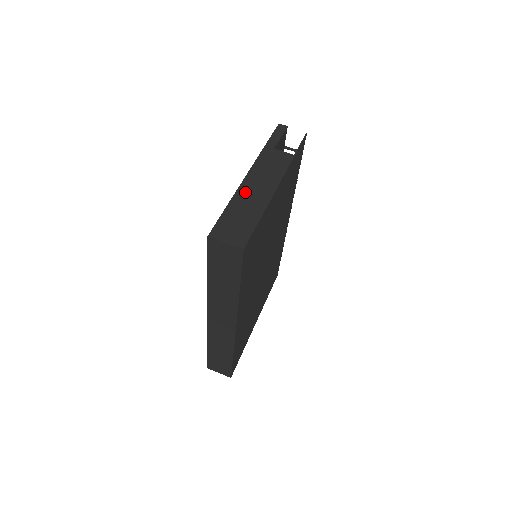
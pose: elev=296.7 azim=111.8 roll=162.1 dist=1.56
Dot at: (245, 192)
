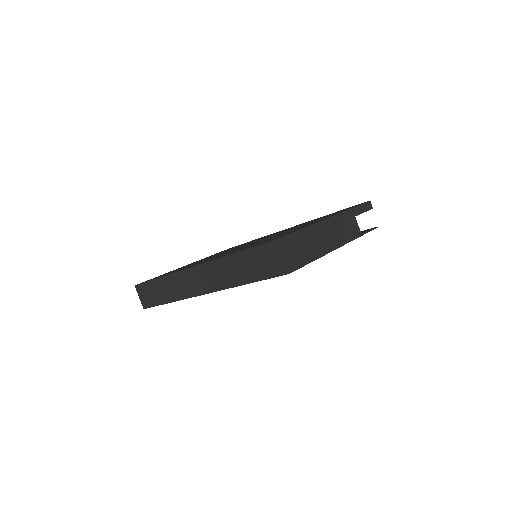
Dot at: (319, 230)
